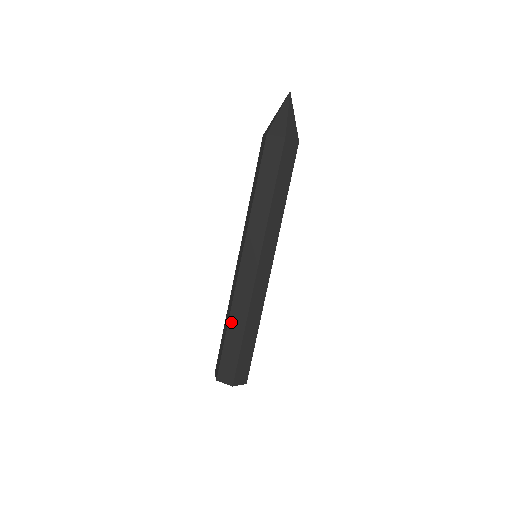
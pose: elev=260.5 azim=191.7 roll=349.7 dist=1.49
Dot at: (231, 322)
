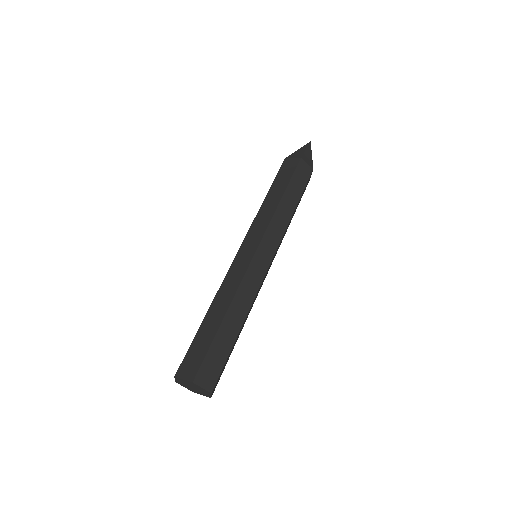
Dot at: (212, 307)
